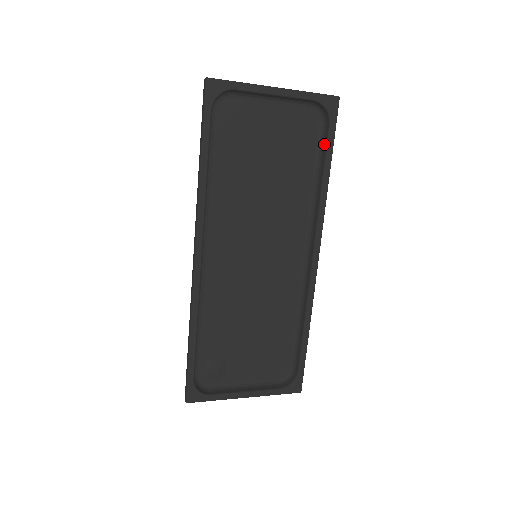
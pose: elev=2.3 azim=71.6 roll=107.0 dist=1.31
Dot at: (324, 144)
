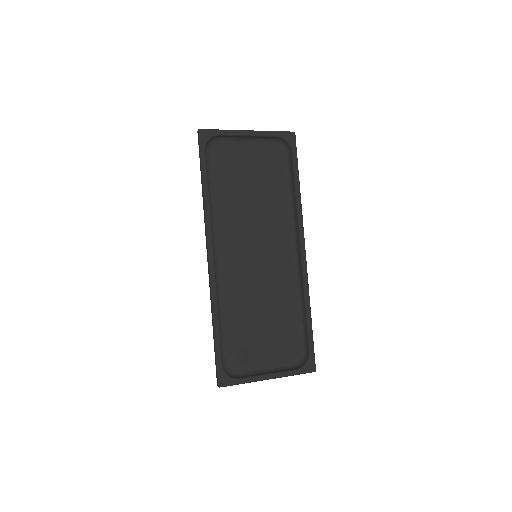
Dot at: (291, 166)
